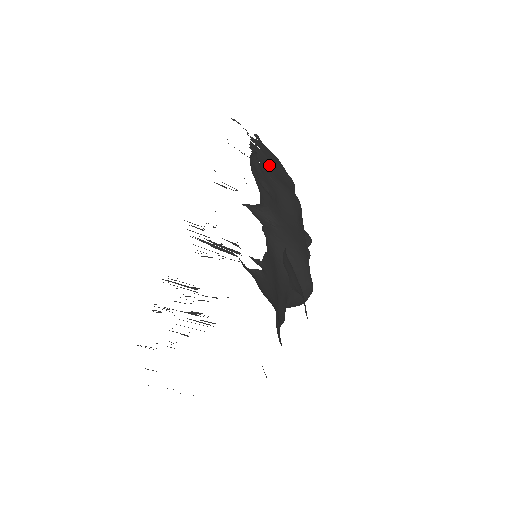
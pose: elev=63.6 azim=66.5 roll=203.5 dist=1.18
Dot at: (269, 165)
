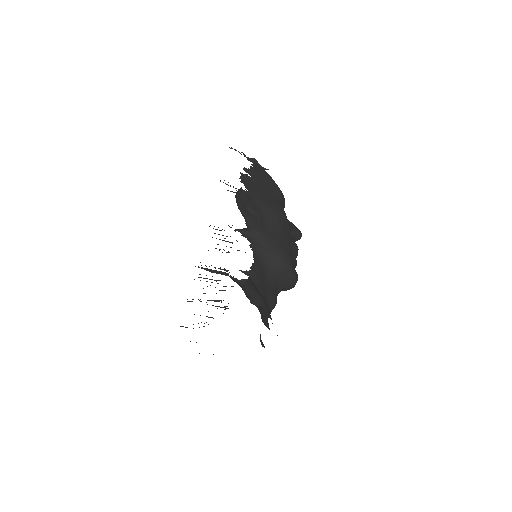
Dot at: (257, 188)
